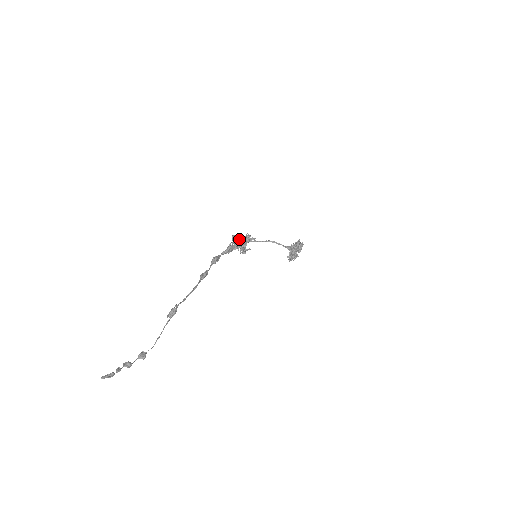
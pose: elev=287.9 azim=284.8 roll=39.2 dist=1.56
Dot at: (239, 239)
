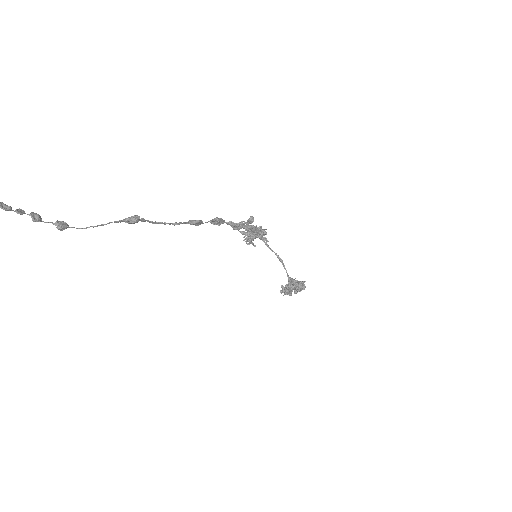
Dot at: occluded
